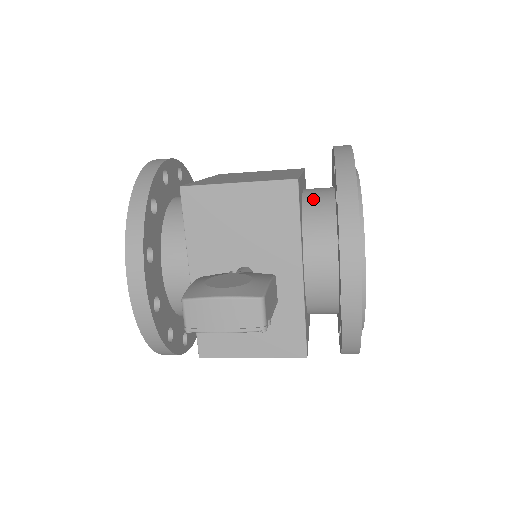
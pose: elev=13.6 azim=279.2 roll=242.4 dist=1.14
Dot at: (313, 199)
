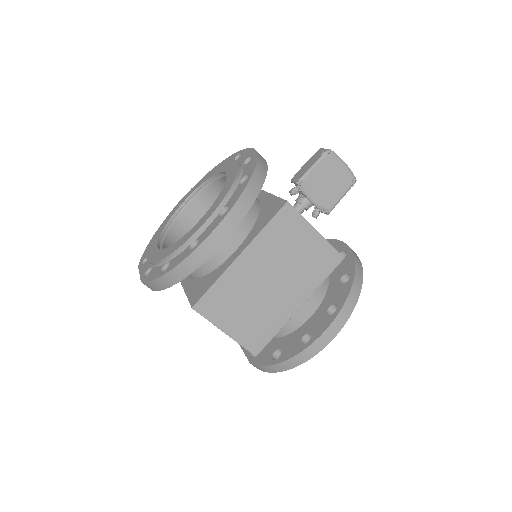
Dot at: occluded
